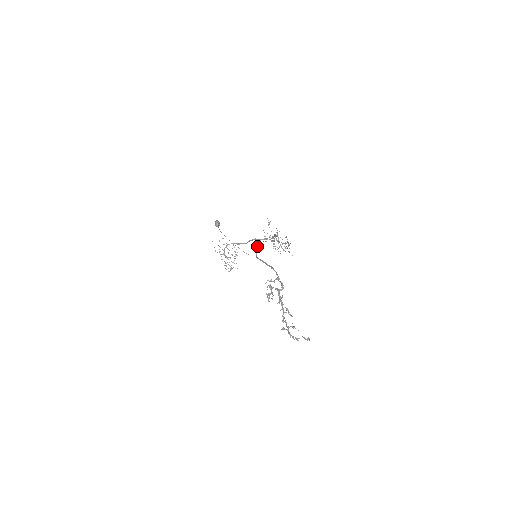
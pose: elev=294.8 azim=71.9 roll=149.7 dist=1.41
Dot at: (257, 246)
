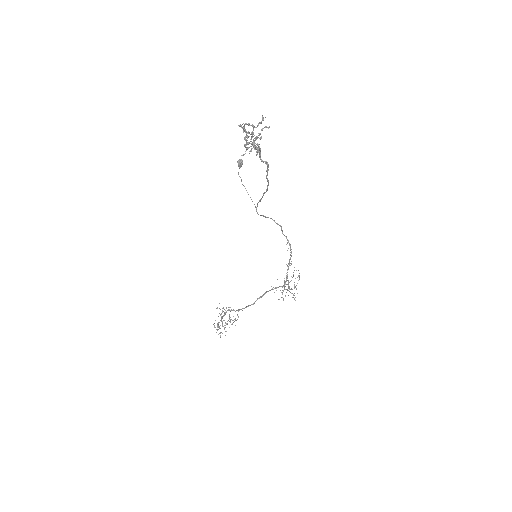
Dot at: occluded
